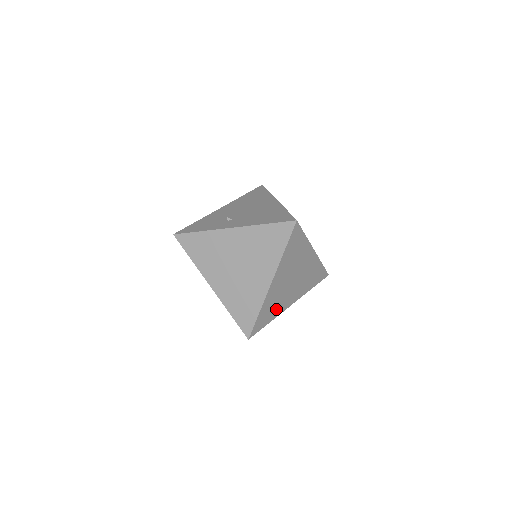
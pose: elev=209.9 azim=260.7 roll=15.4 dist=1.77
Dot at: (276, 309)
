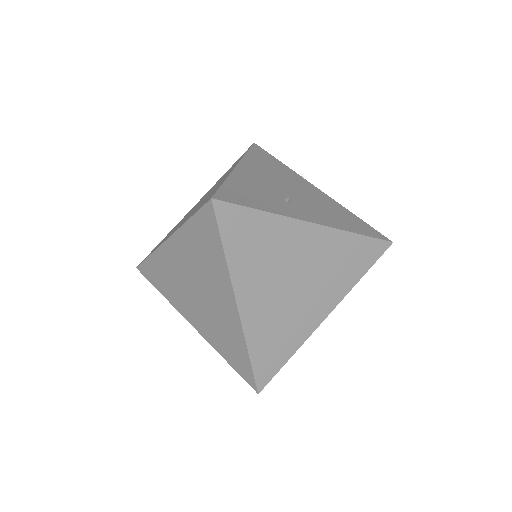
Dot at: occluded
